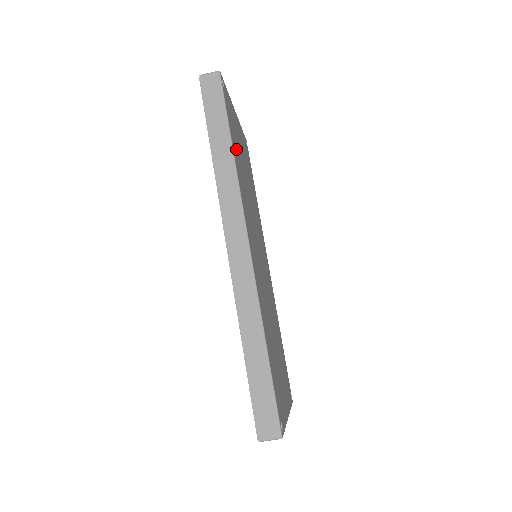
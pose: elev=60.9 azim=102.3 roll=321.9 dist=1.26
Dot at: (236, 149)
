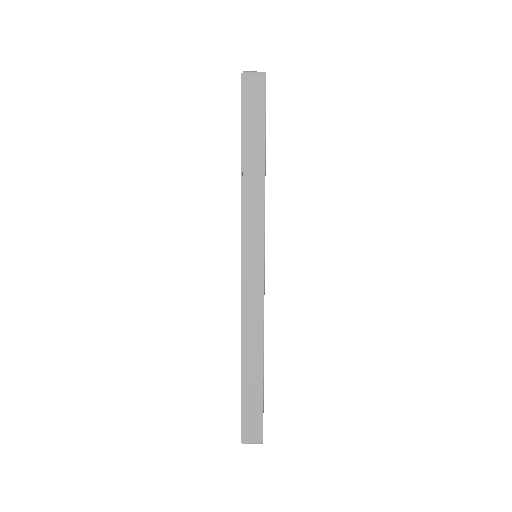
Dot at: occluded
